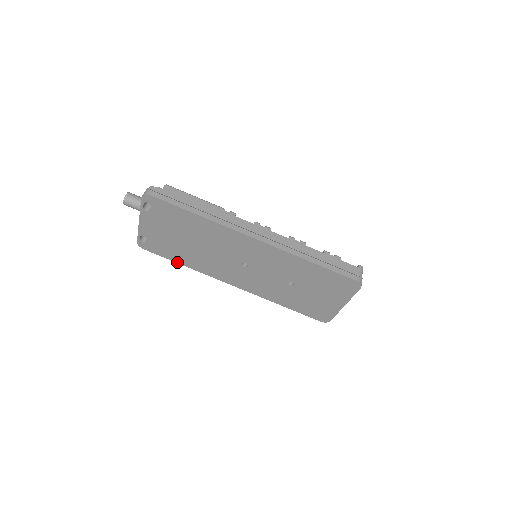
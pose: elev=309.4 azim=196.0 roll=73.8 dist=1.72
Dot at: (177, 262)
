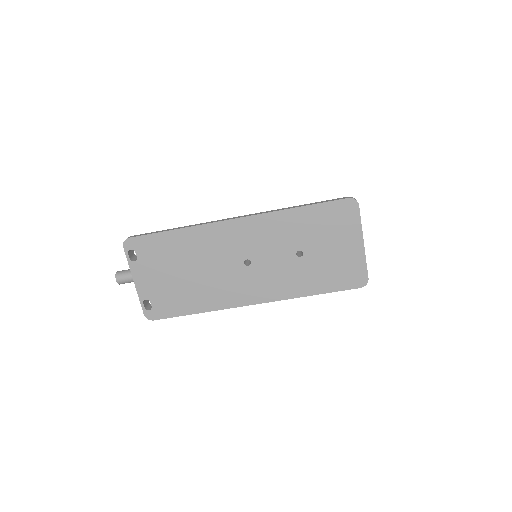
Dot at: (190, 313)
